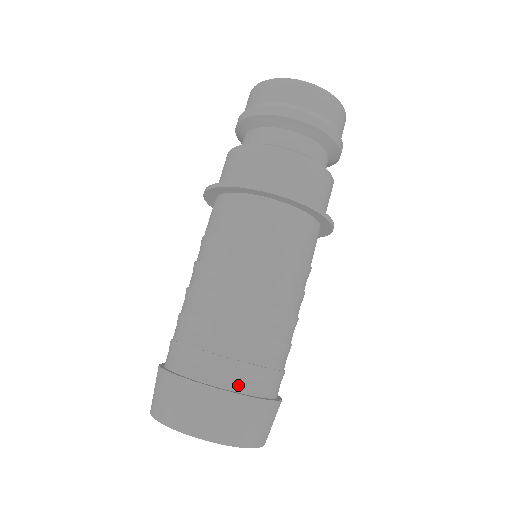
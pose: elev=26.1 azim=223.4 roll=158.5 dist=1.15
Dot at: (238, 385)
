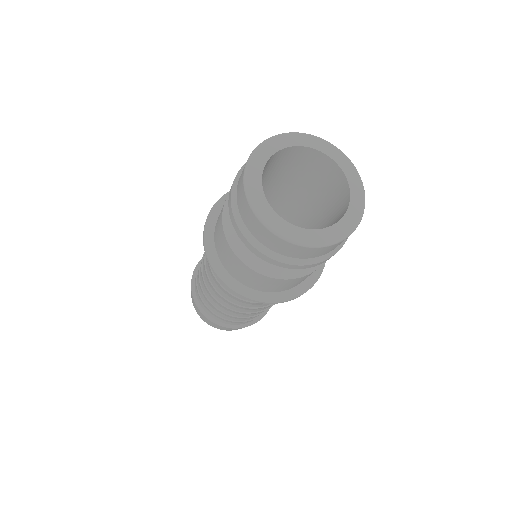
Dot at: (220, 320)
